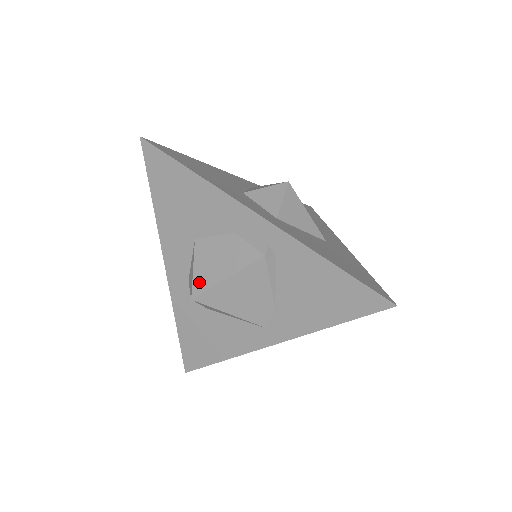
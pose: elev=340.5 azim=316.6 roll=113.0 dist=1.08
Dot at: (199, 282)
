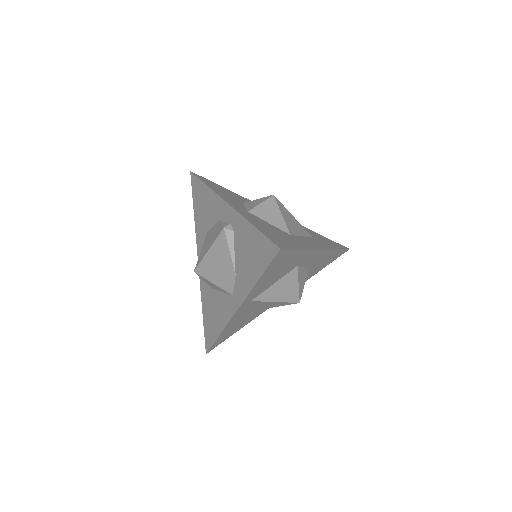
Dot at: (199, 259)
